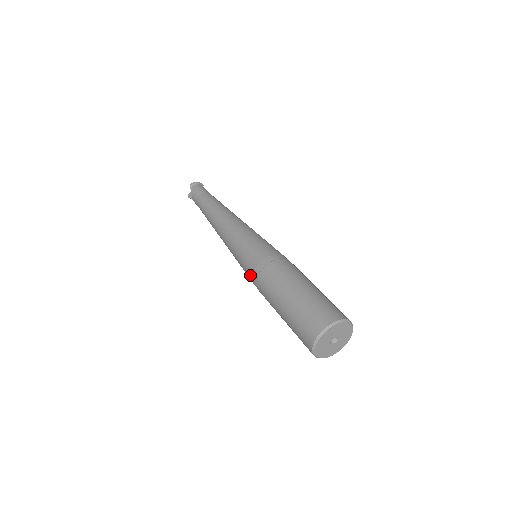
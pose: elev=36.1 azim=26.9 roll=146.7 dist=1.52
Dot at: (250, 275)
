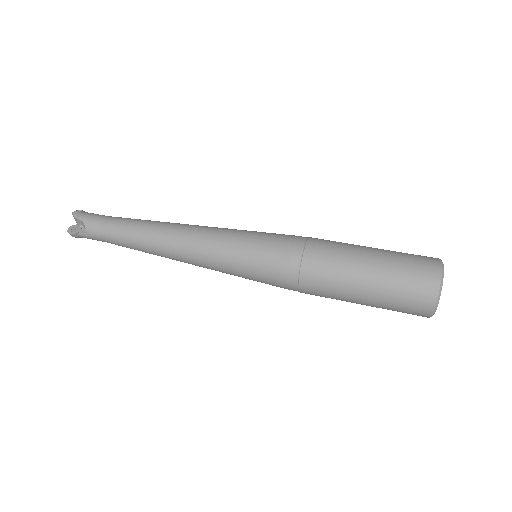
Dot at: (281, 269)
